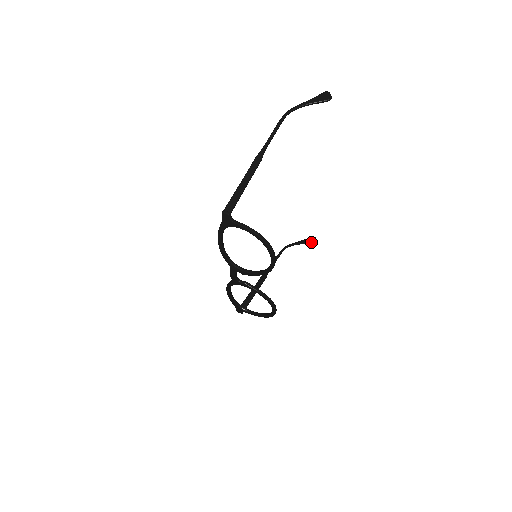
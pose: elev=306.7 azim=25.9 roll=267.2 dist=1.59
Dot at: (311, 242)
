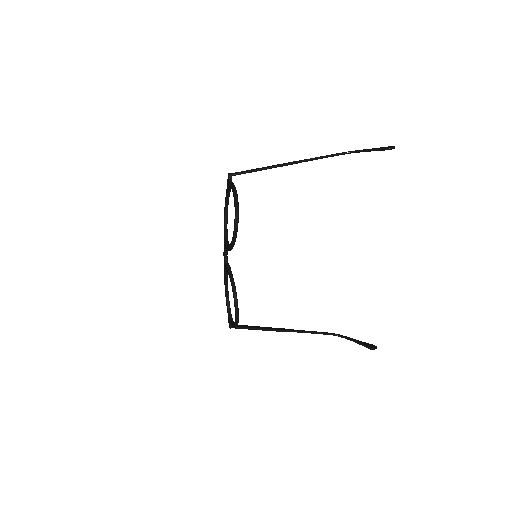
Dot at: (366, 345)
